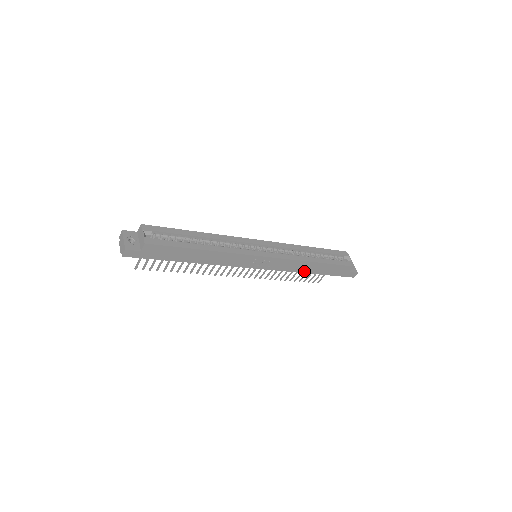
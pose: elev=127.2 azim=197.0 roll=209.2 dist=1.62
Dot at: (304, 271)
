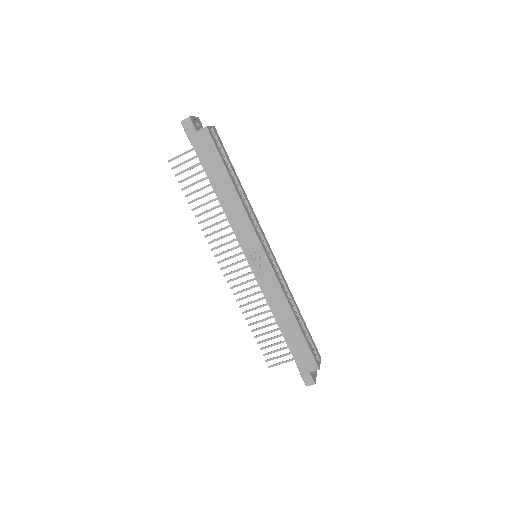
Dot at: (277, 317)
